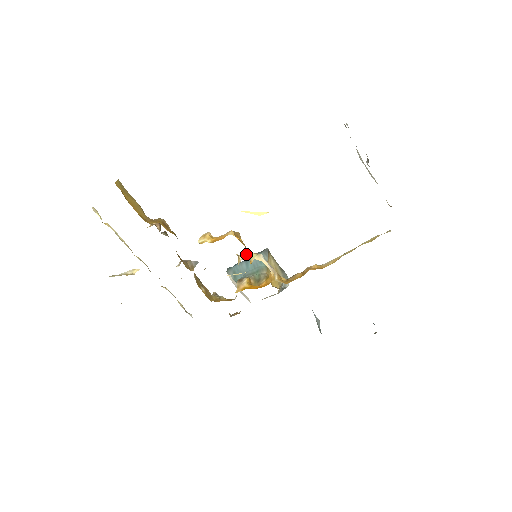
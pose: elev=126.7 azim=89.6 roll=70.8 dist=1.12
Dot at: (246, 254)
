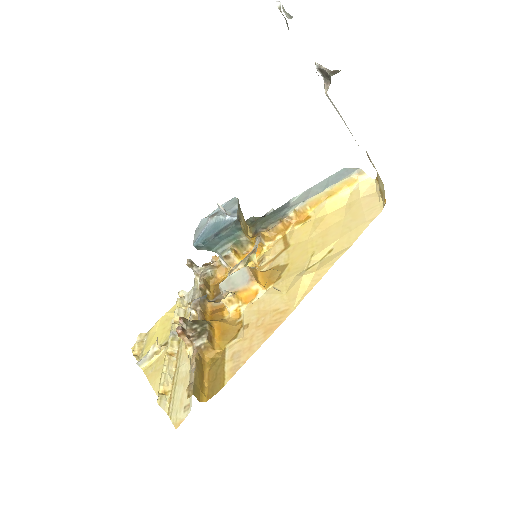
Dot at: (247, 261)
